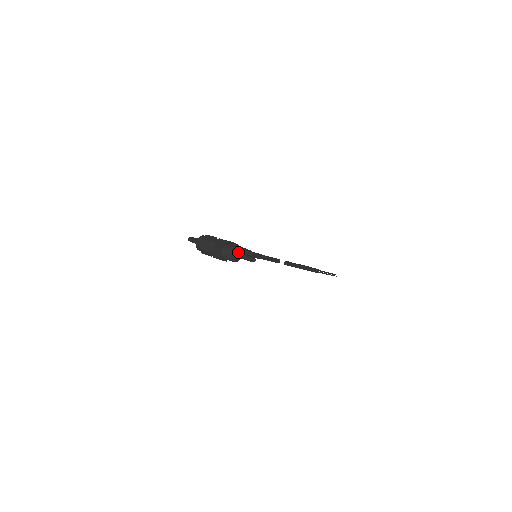
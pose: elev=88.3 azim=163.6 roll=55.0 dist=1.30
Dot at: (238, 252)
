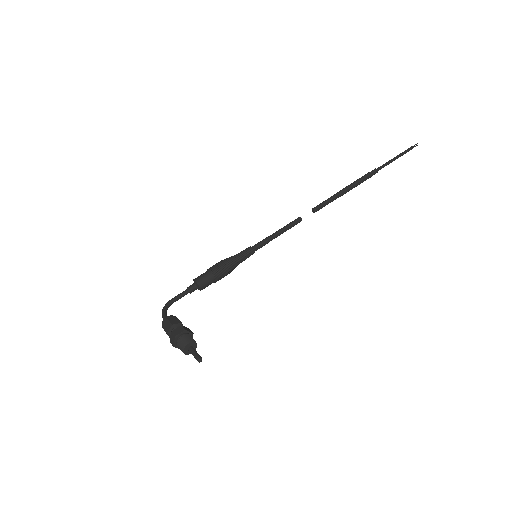
Dot at: (189, 347)
